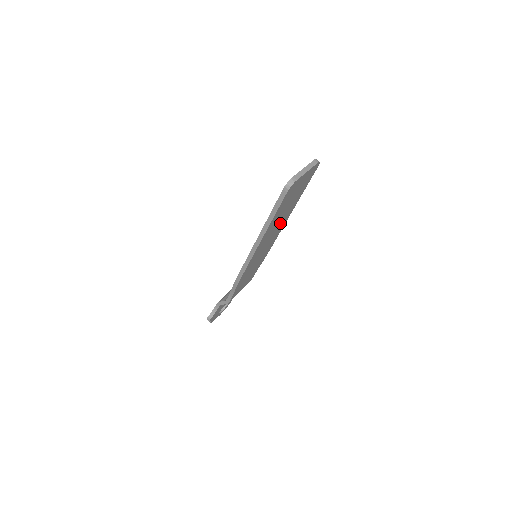
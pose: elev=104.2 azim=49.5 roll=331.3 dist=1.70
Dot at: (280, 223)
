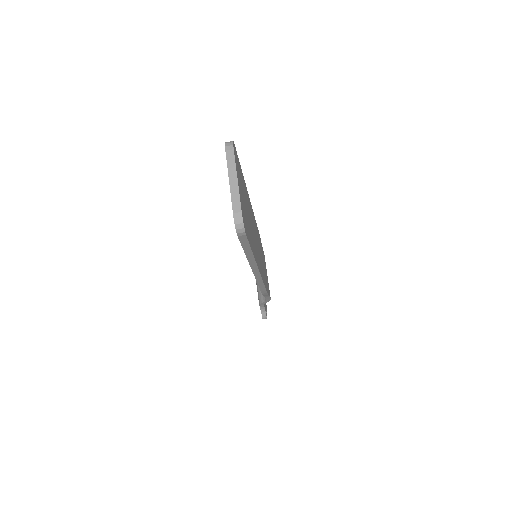
Dot at: occluded
